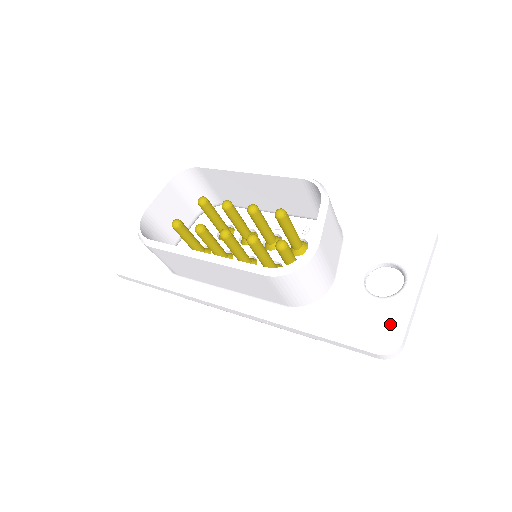
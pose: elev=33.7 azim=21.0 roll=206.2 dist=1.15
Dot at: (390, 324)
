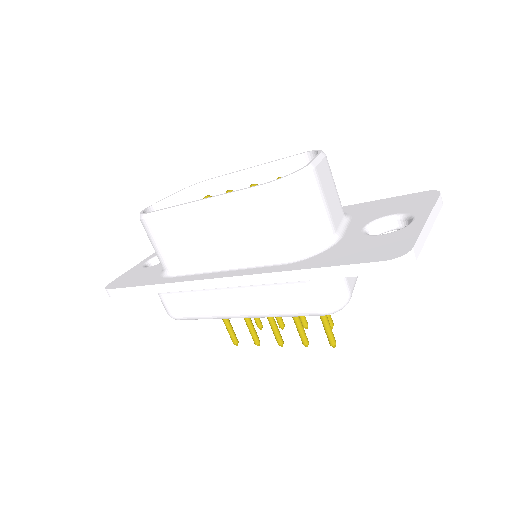
Dot at: (397, 242)
